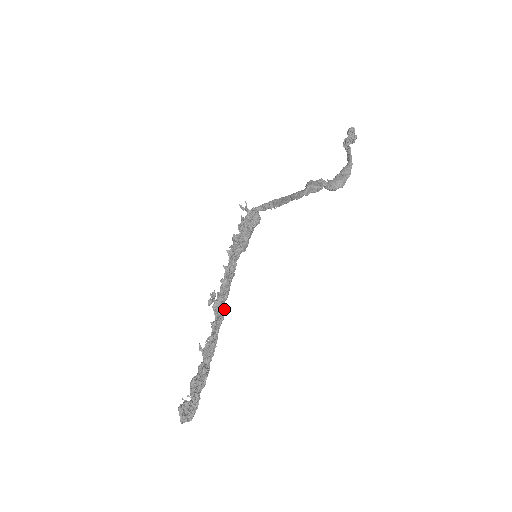
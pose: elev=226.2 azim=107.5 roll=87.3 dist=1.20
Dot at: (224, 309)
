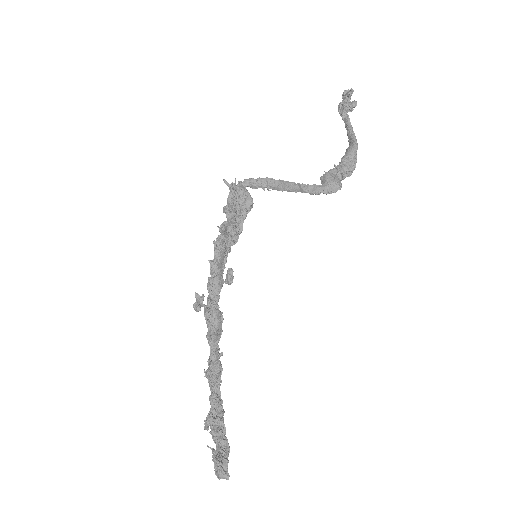
Dot at: (222, 321)
